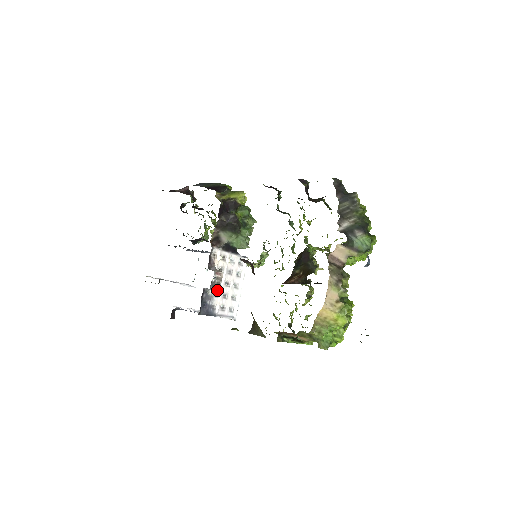
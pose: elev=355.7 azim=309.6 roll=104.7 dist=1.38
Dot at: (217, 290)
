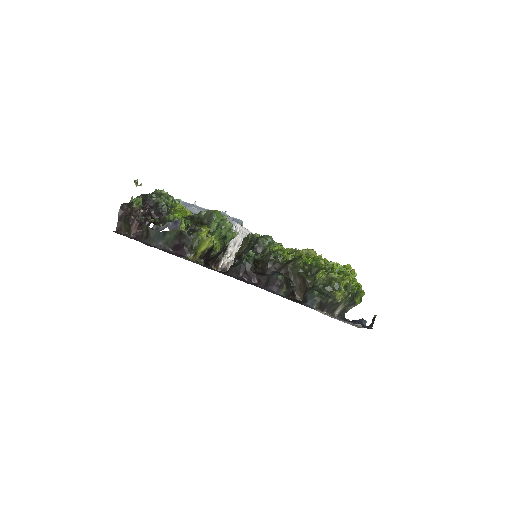
Dot at: occluded
